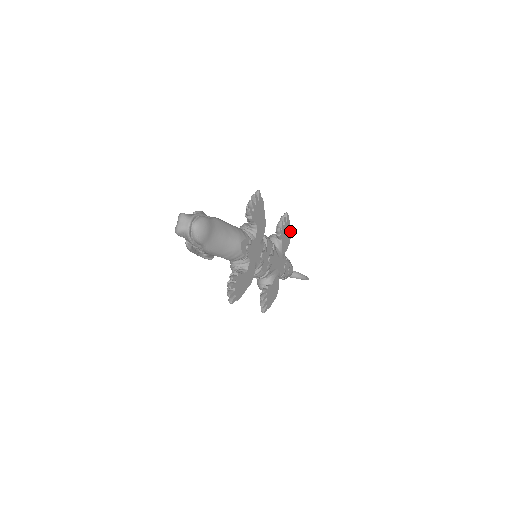
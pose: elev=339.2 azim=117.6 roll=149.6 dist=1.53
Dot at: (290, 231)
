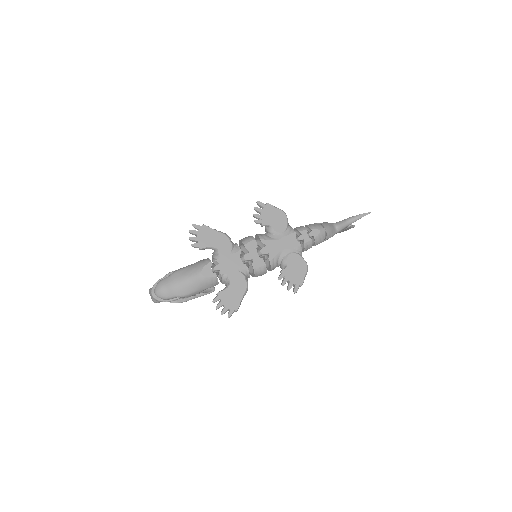
Dot at: (278, 209)
